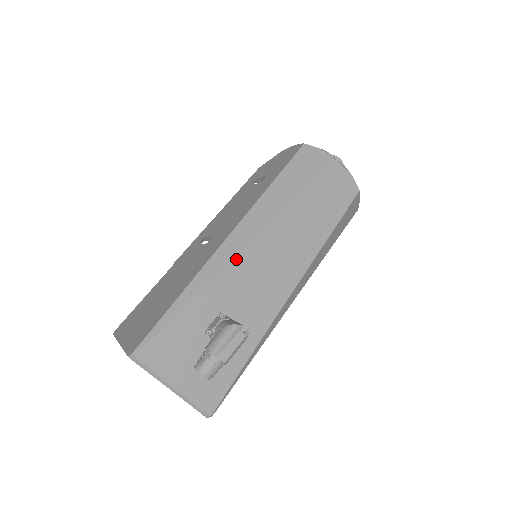
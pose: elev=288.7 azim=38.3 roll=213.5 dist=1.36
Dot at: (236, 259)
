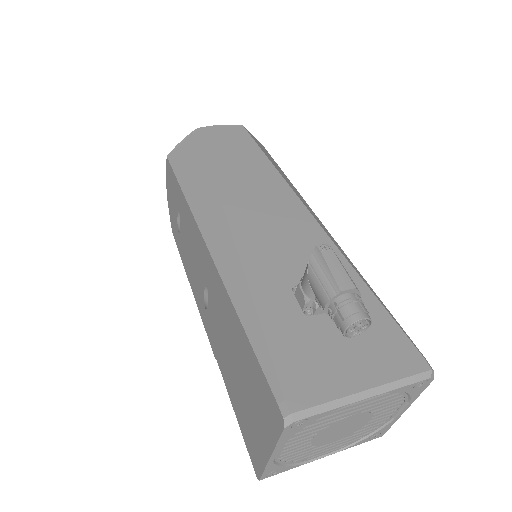
Dot at: (237, 244)
